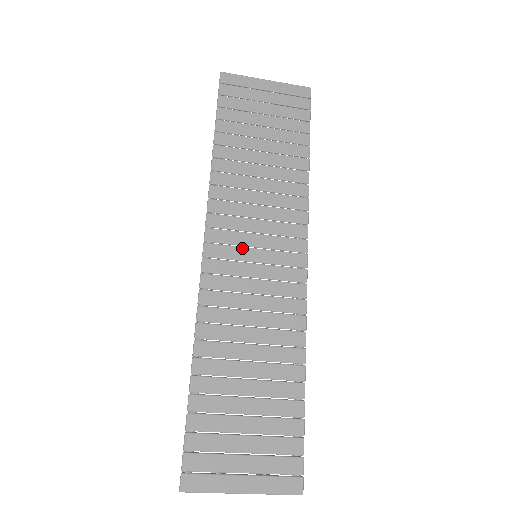
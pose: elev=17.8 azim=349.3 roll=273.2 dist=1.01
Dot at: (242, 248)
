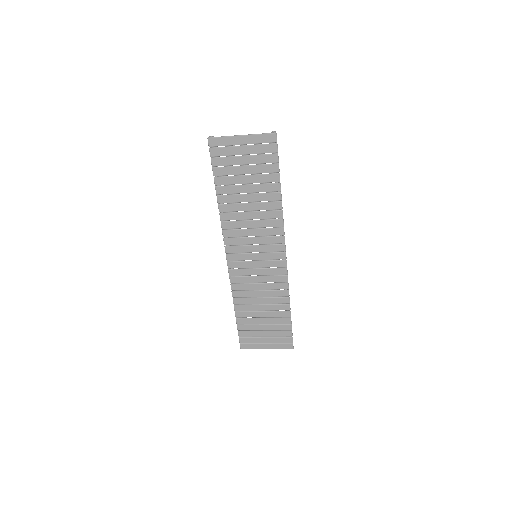
Dot at: (247, 254)
